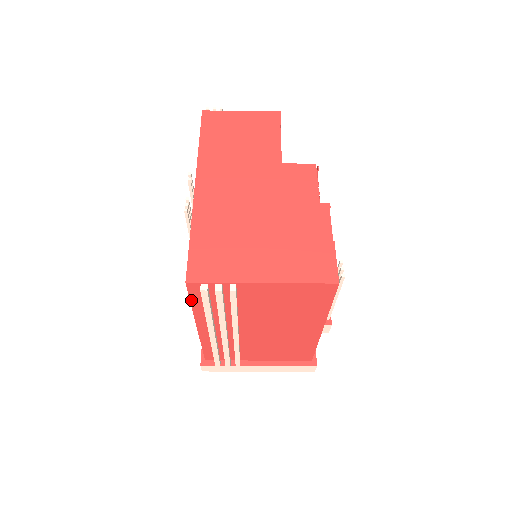
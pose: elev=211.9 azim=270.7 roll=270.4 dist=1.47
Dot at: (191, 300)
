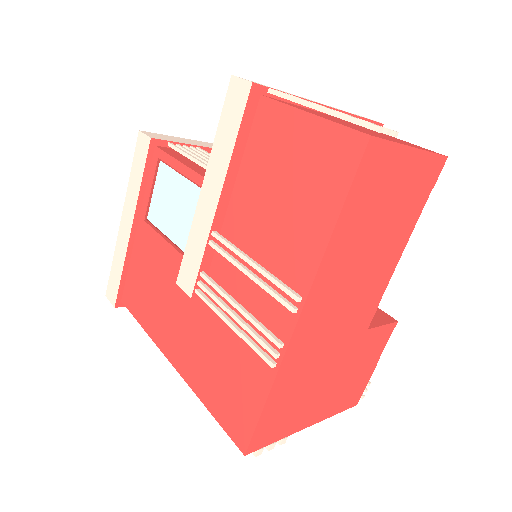
Dot at: (218, 420)
